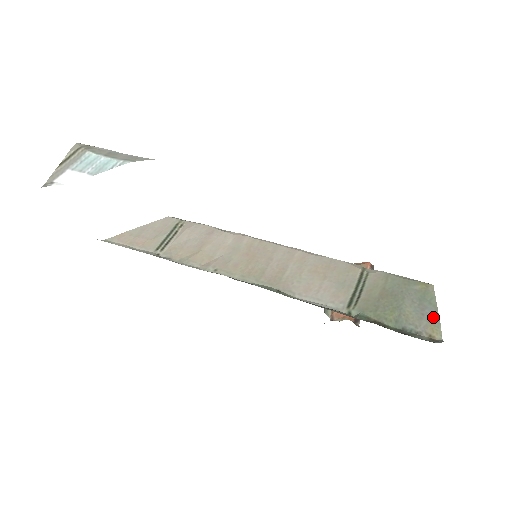
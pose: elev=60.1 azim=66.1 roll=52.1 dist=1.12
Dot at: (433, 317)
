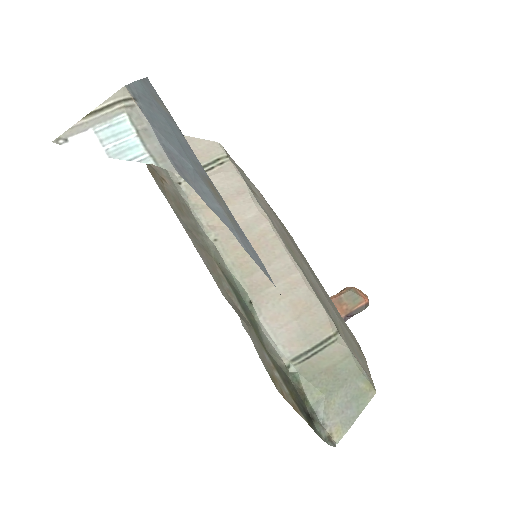
Dot at: (348, 421)
